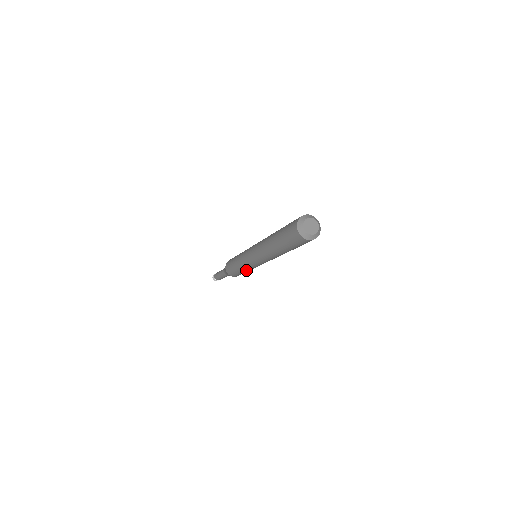
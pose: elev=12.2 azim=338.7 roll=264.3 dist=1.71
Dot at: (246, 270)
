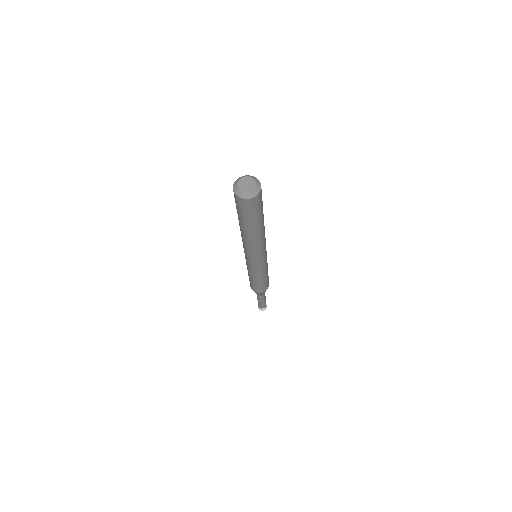
Dot at: (253, 276)
